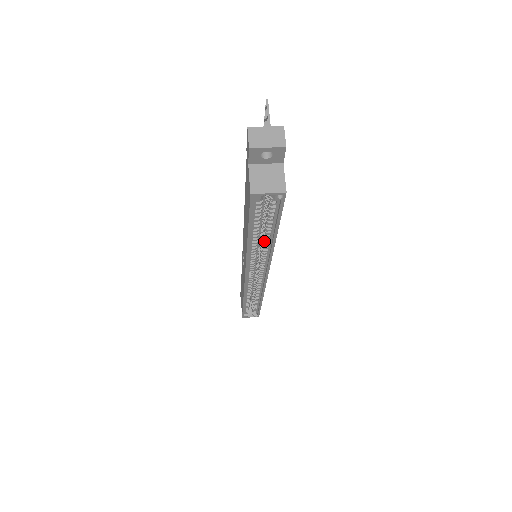
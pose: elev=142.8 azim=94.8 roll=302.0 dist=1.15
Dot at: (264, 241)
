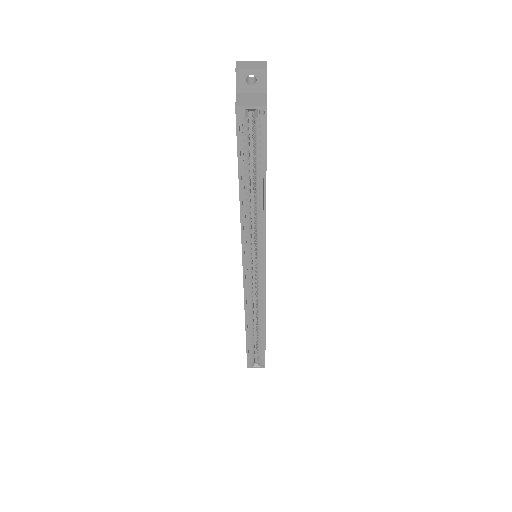
Dot at: (256, 200)
